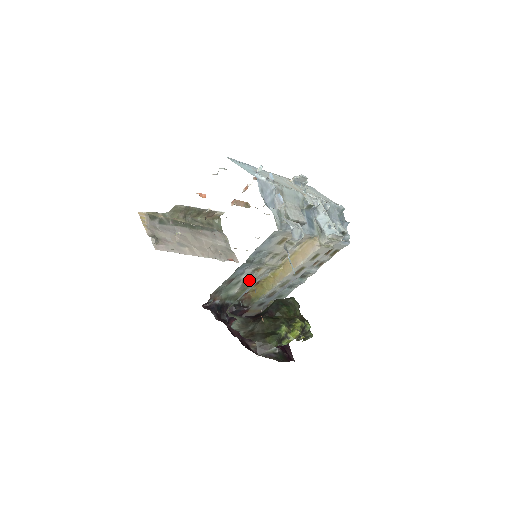
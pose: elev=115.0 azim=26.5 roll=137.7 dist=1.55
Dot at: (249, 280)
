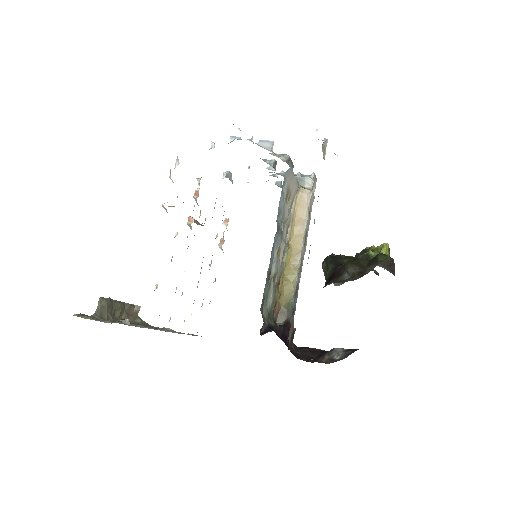
Dot at: (276, 275)
